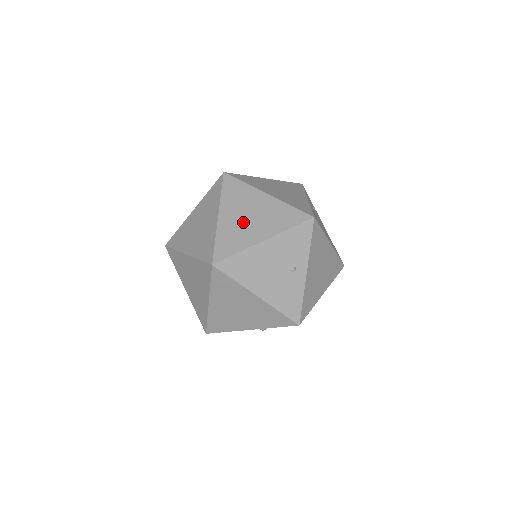
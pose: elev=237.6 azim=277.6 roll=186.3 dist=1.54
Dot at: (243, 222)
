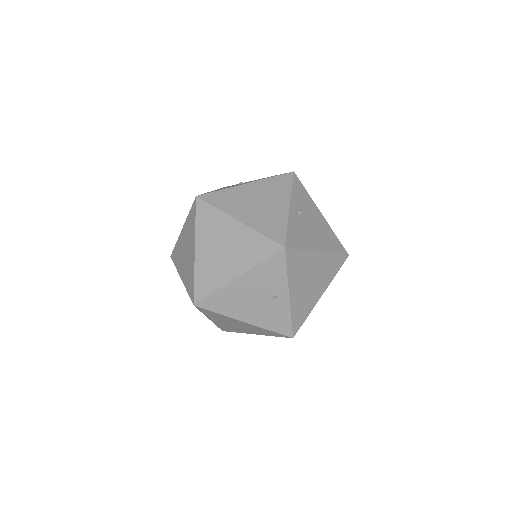
Dot at: (217, 257)
